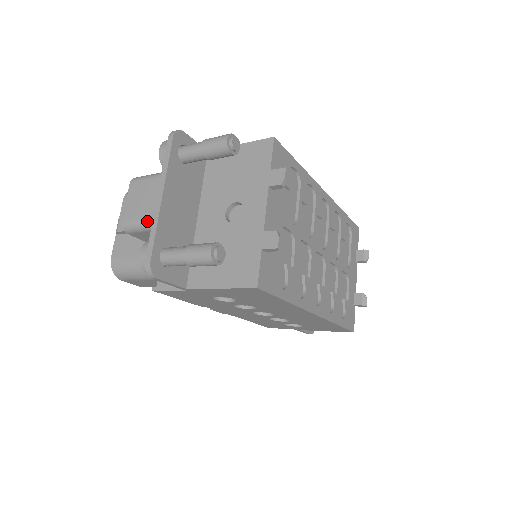
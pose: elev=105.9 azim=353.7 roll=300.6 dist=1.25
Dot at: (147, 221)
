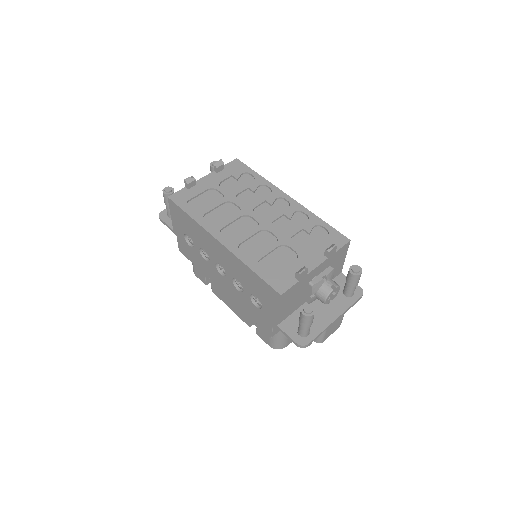
Dot at: occluded
